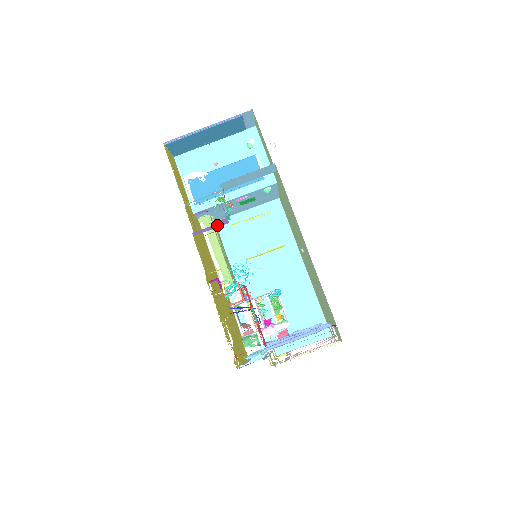
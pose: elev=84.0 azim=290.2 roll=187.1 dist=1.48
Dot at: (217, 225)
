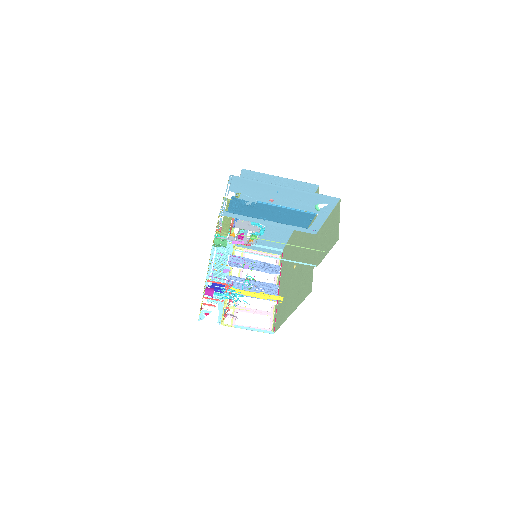
Dot at: occluded
